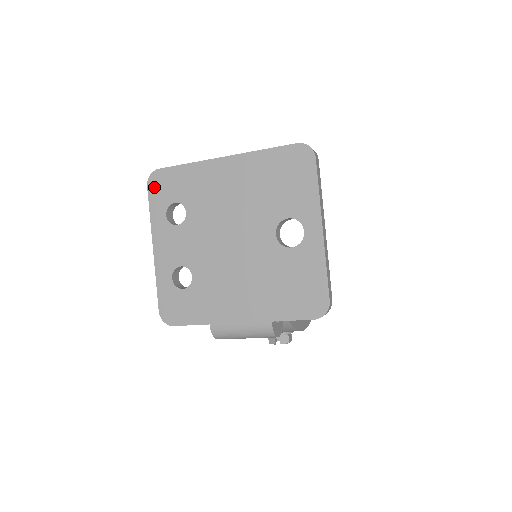
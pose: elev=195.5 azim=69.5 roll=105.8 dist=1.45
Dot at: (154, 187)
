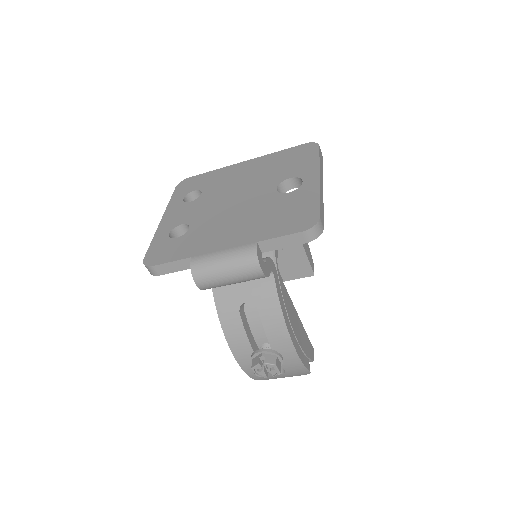
Dot at: (181, 186)
